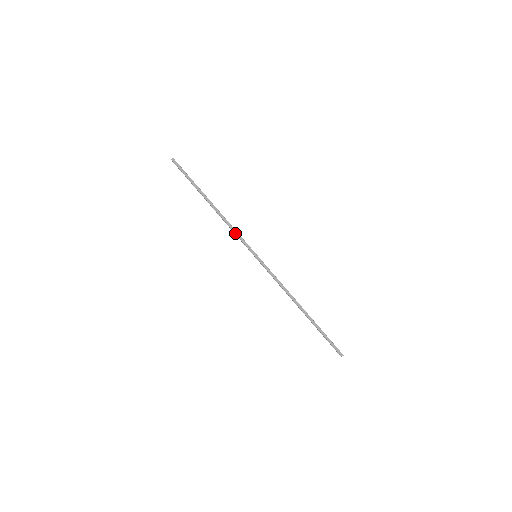
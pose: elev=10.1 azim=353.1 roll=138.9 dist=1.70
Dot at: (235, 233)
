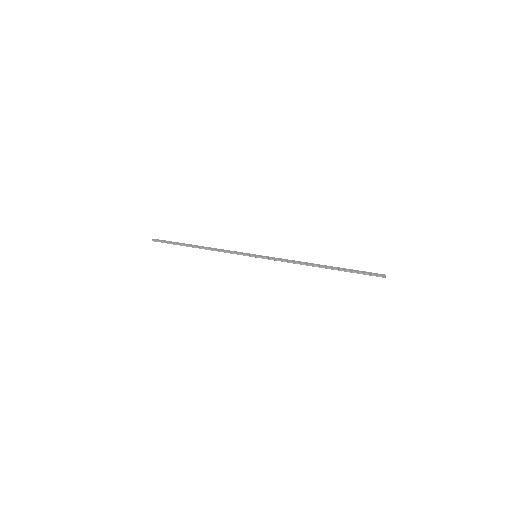
Dot at: (229, 252)
